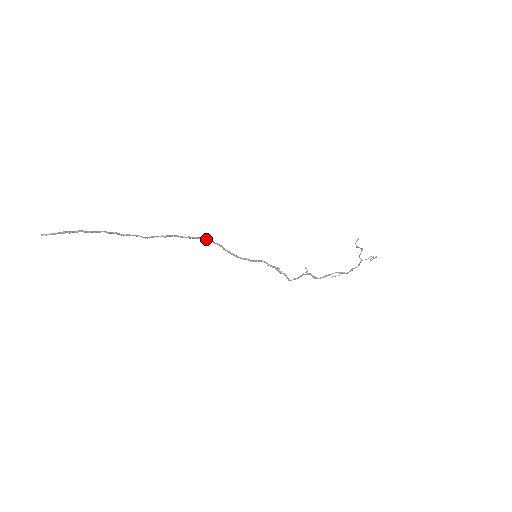
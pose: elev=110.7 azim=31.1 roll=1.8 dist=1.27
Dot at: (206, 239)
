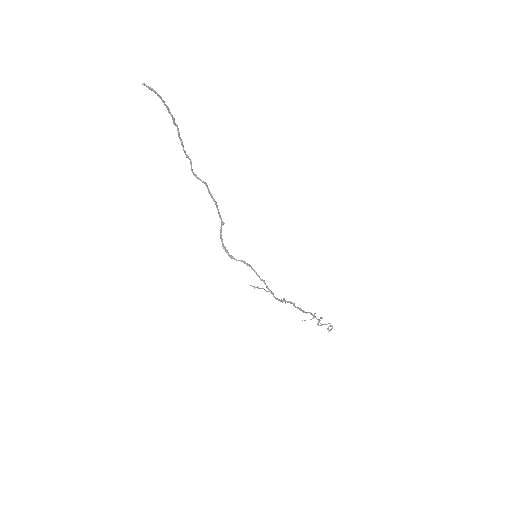
Dot at: (221, 219)
